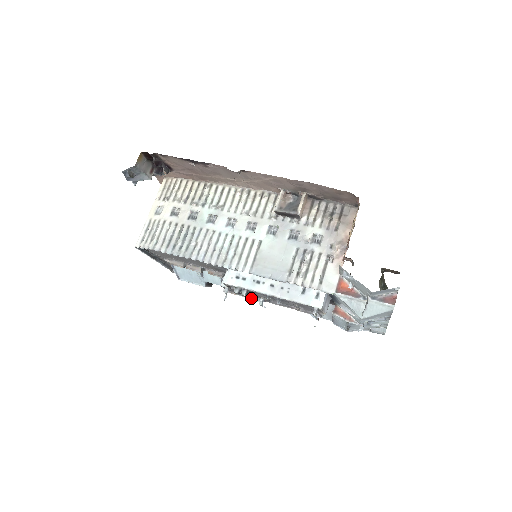
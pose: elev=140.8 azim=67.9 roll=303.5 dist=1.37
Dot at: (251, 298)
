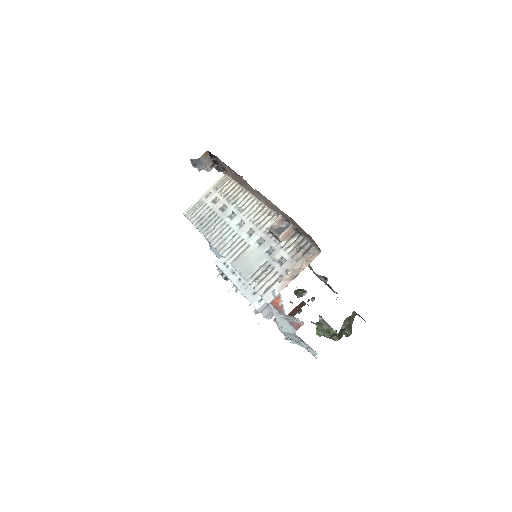
Dot at: occluded
